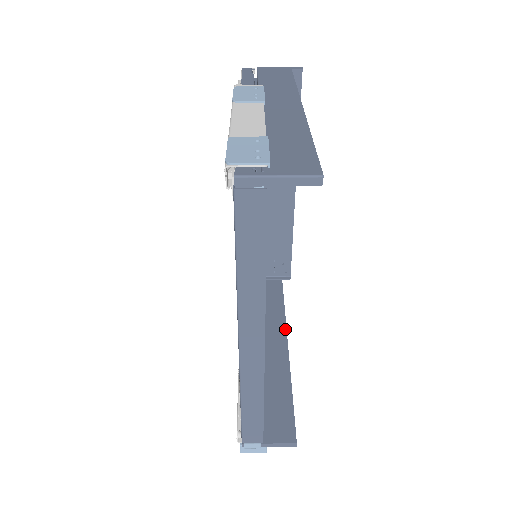
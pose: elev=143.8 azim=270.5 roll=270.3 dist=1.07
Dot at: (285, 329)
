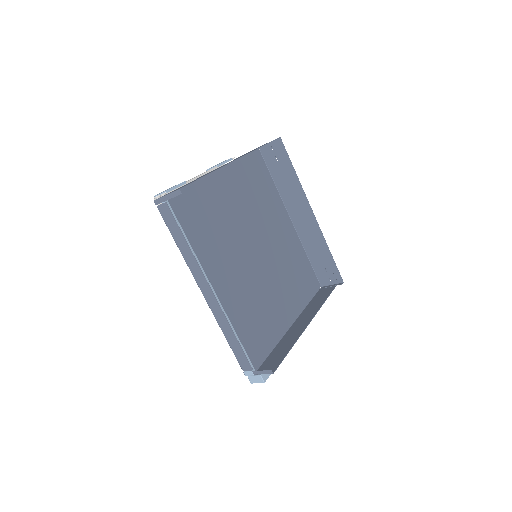
Dot at: (315, 314)
